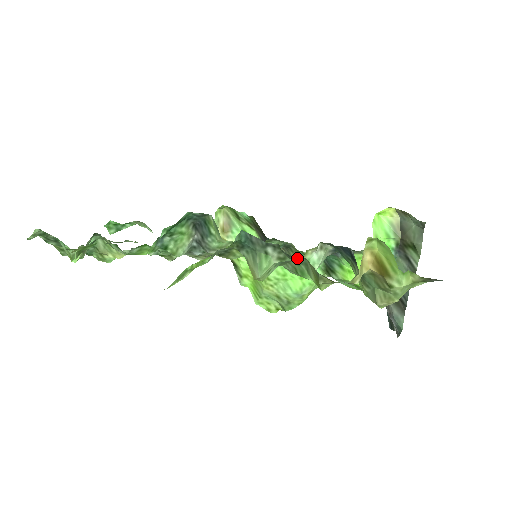
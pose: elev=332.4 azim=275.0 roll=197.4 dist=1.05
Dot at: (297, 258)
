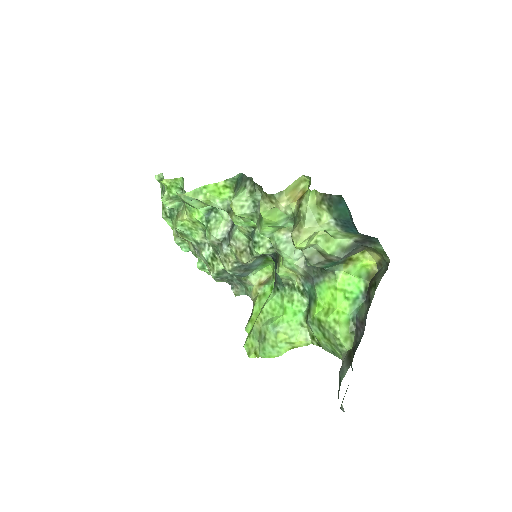
Dot at: occluded
